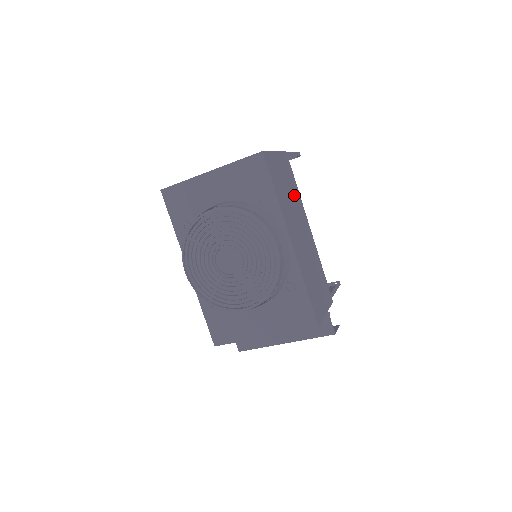
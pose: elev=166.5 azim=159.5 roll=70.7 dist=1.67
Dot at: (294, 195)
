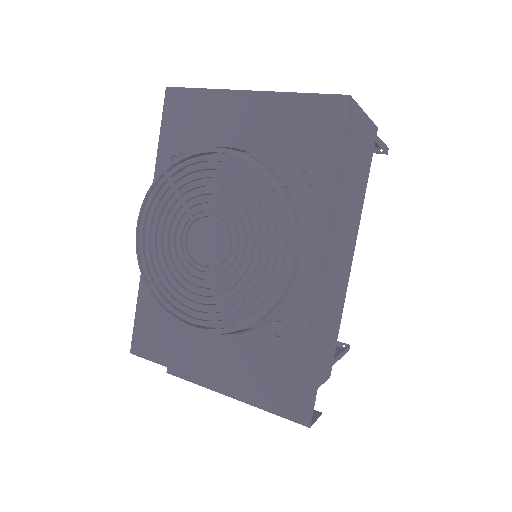
Dot at: (357, 196)
